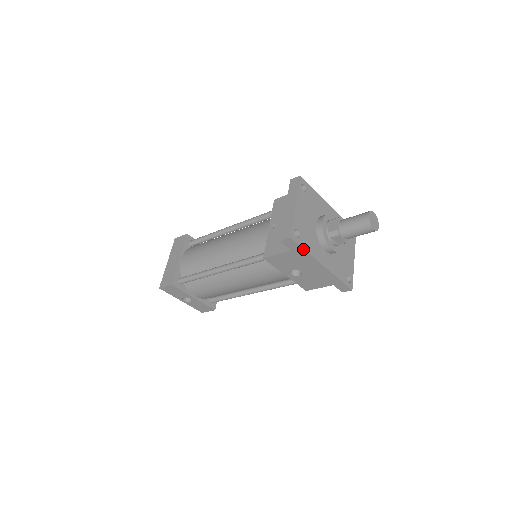
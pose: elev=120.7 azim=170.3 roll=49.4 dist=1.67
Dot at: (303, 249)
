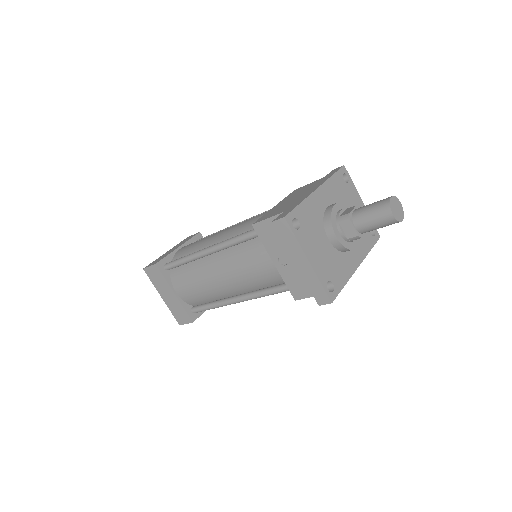
Dot at: (342, 288)
